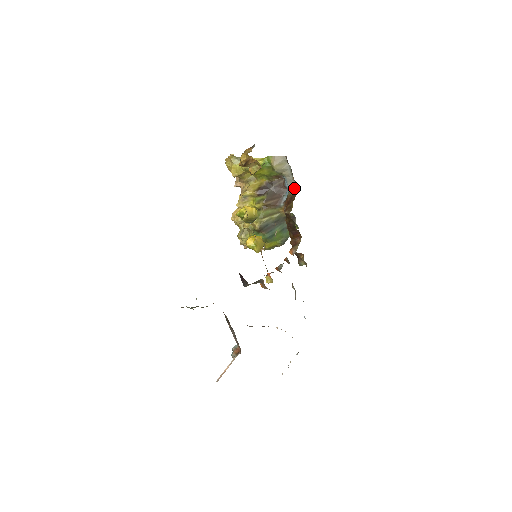
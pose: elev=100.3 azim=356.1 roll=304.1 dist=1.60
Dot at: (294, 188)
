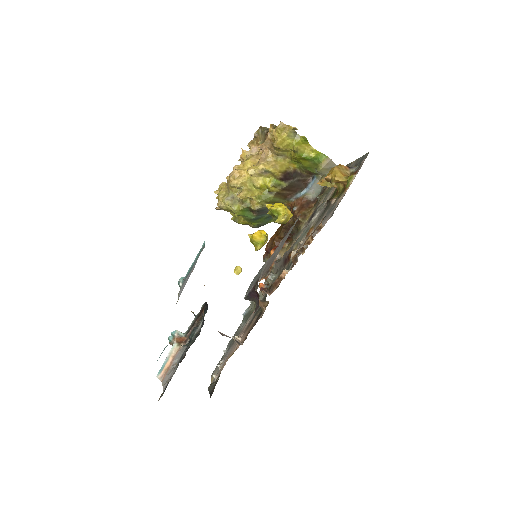
Dot at: (315, 193)
